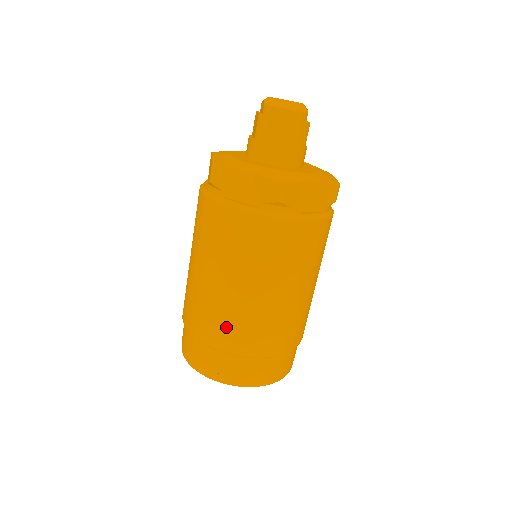
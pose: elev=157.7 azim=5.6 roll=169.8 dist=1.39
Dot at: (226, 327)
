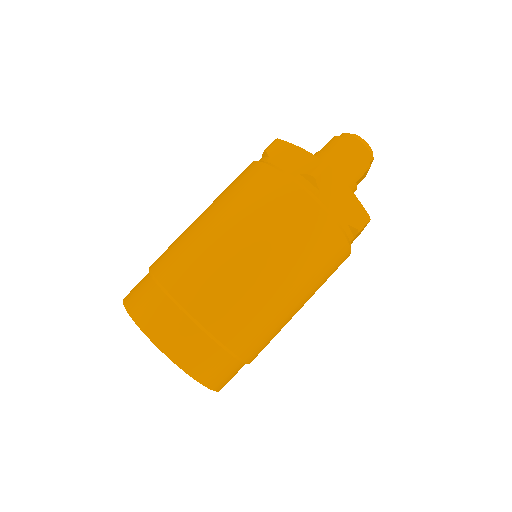
Dot at: (189, 266)
